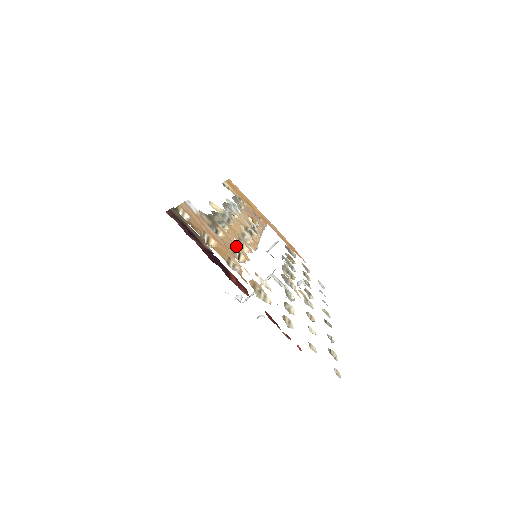
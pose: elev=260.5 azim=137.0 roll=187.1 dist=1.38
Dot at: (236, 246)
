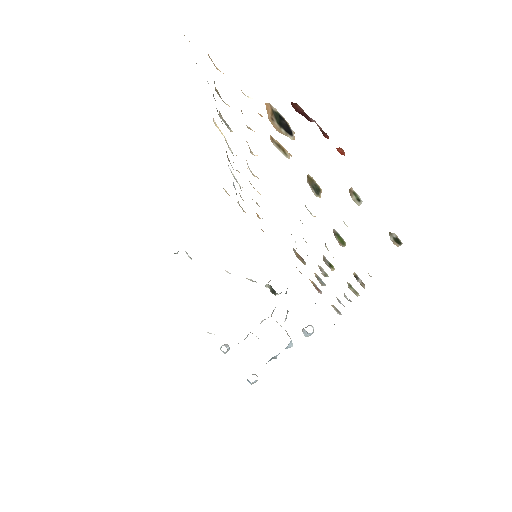
Dot at: occluded
